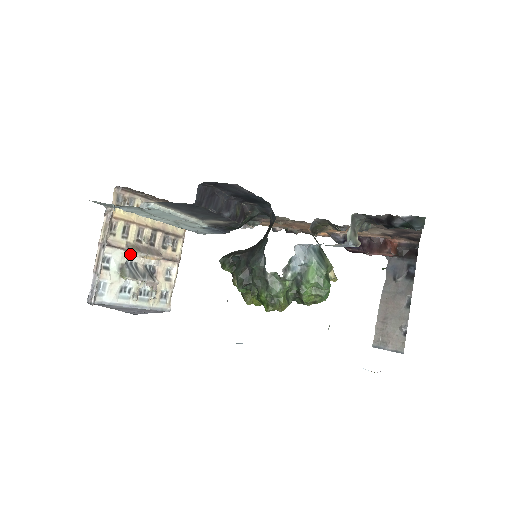
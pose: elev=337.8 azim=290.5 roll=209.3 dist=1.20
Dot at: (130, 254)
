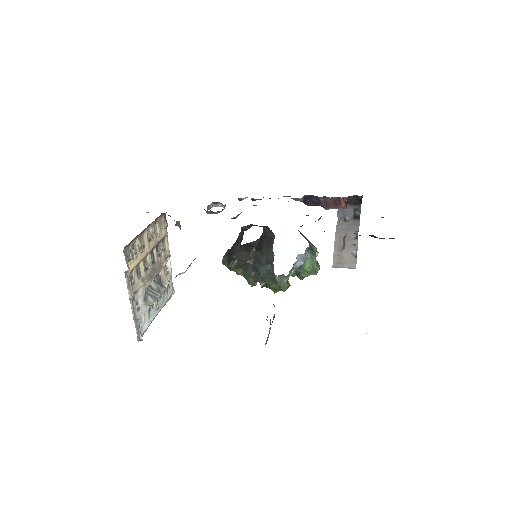
Dot at: occluded
